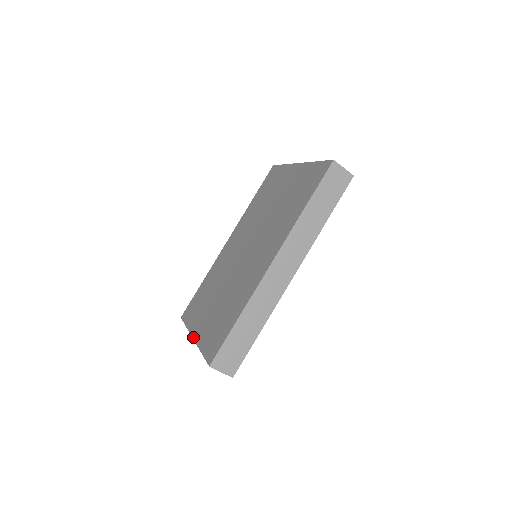
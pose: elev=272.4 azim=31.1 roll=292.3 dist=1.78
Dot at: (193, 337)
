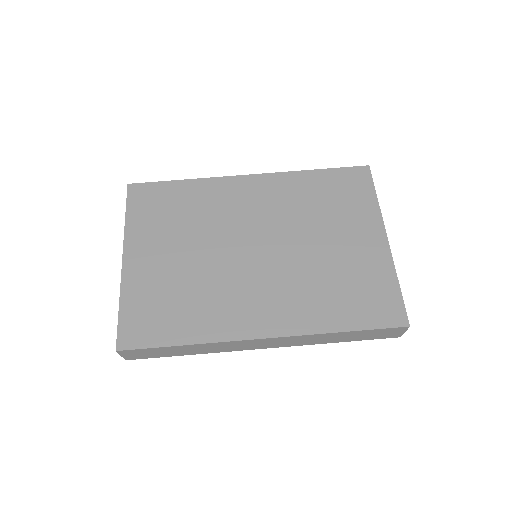
Dot at: (124, 259)
